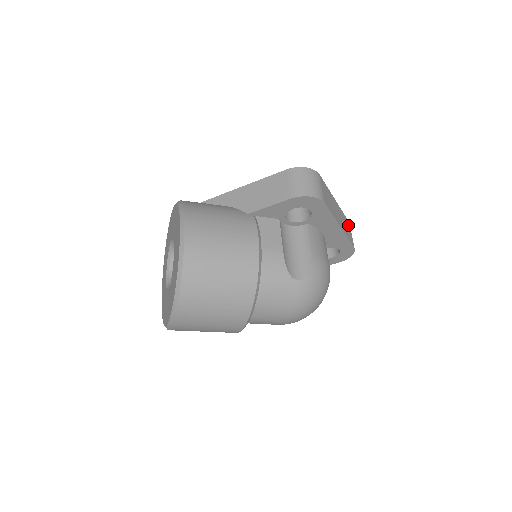
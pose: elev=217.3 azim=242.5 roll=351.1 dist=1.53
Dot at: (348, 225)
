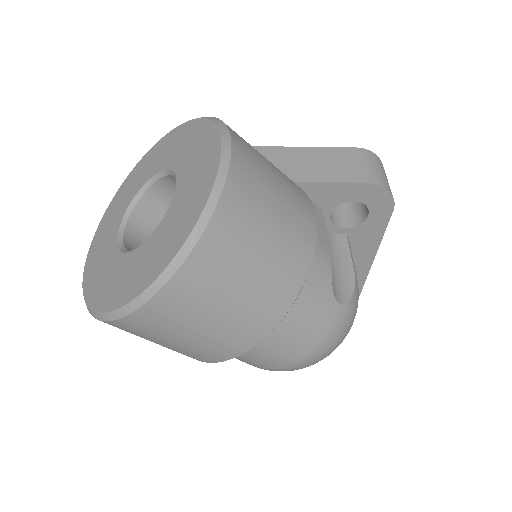
Dot at: occluded
